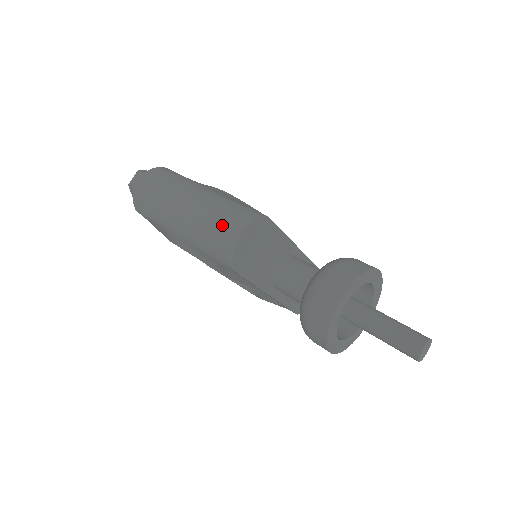
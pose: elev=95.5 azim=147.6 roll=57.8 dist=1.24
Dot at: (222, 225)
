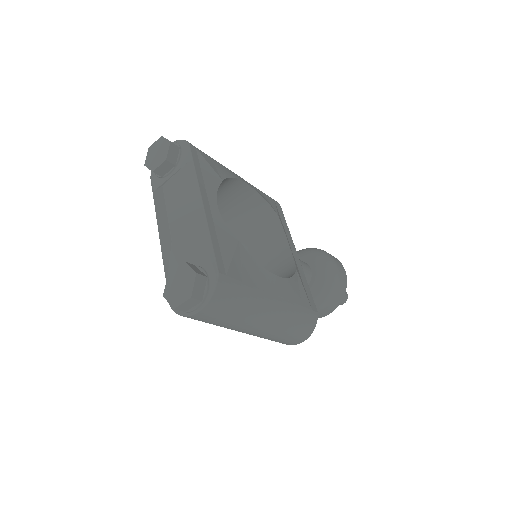
Dot at: (290, 340)
